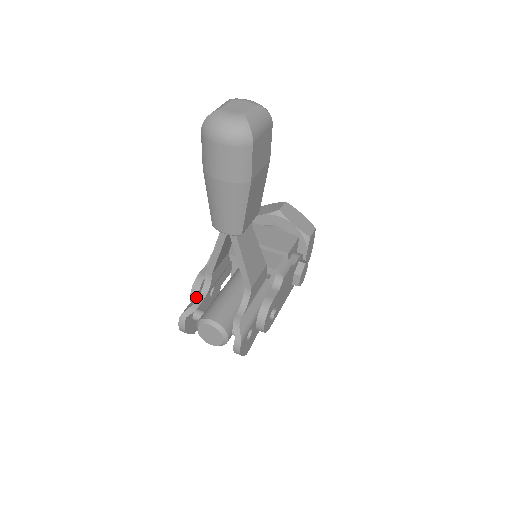
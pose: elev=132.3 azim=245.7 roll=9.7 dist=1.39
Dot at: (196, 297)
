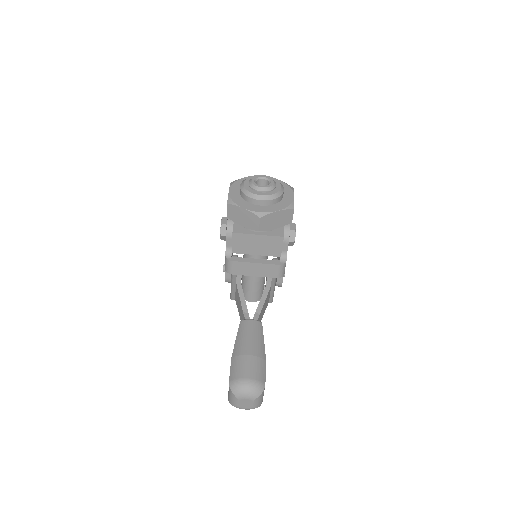
Dot at: (234, 293)
